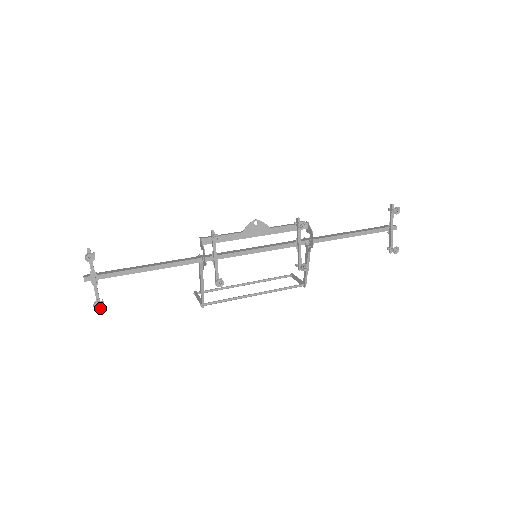
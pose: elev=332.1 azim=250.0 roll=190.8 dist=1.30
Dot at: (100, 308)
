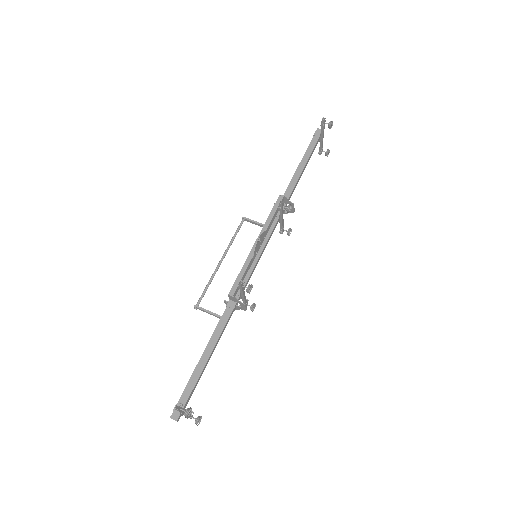
Dot at: (200, 420)
